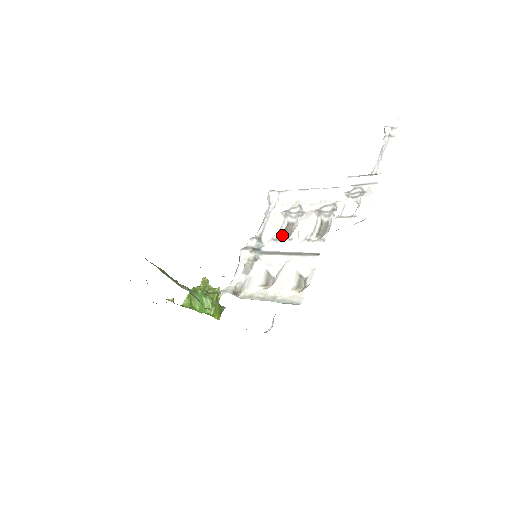
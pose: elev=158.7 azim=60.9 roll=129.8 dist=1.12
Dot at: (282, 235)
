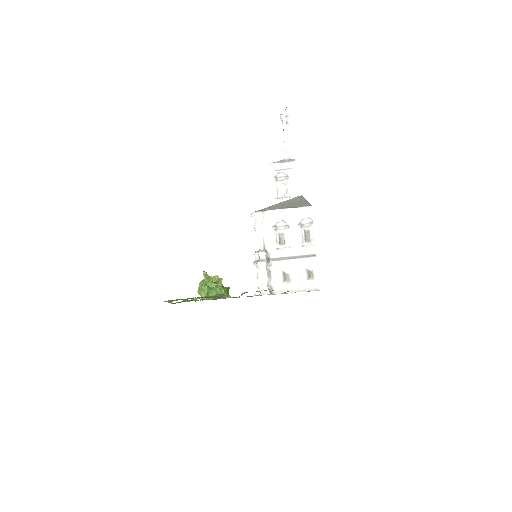
Dot at: (279, 244)
